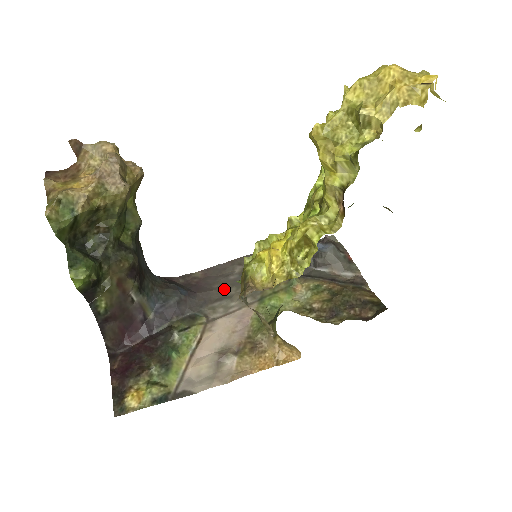
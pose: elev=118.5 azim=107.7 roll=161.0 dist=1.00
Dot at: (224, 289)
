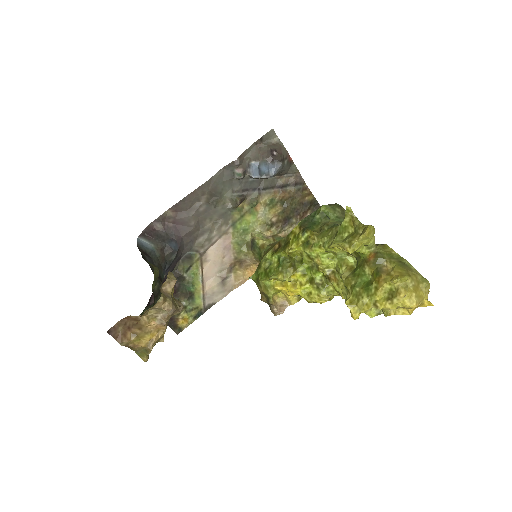
Dot at: (200, 223)
